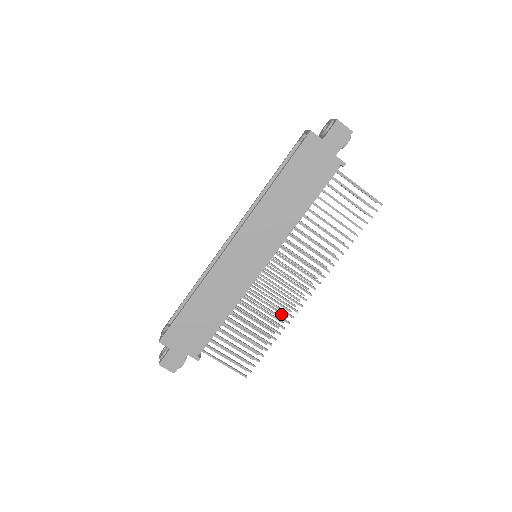
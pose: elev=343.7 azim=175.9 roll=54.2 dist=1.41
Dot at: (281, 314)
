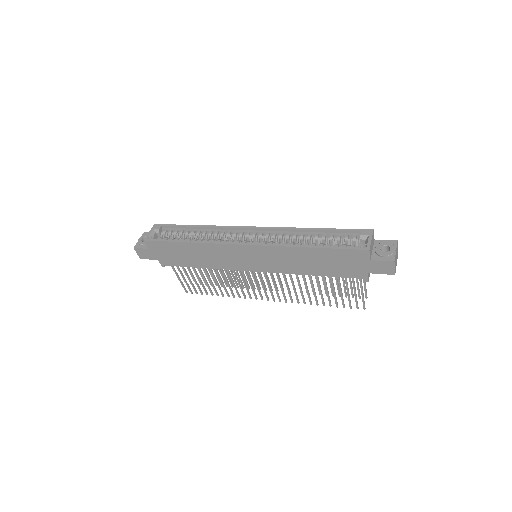
Dot at: (242, 285)
